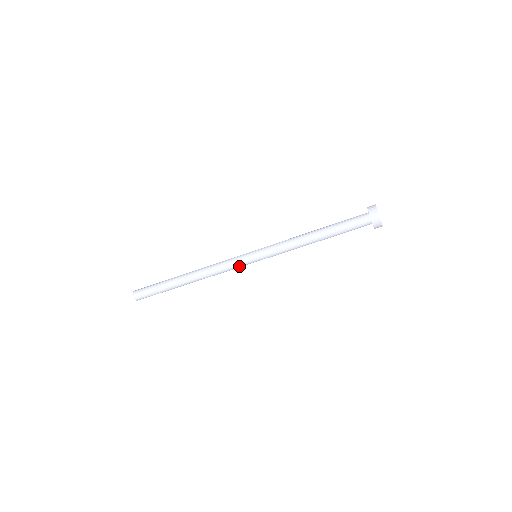
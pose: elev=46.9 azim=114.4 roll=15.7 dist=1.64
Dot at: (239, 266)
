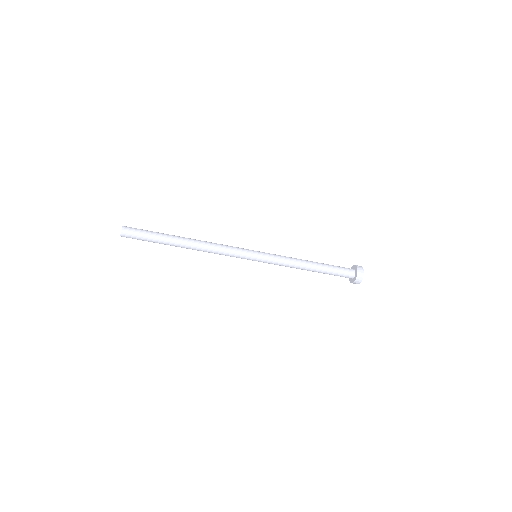
Dot at: (238, 257)
